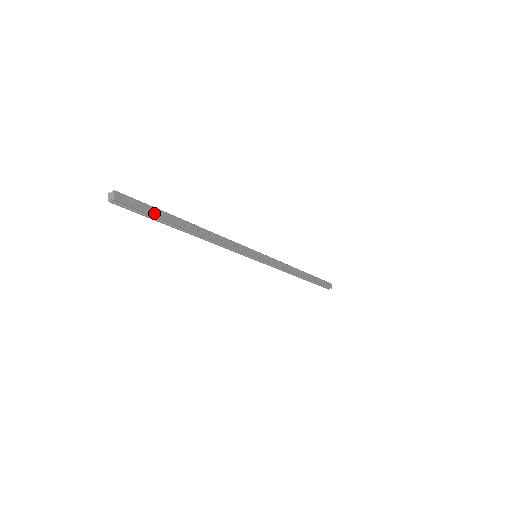
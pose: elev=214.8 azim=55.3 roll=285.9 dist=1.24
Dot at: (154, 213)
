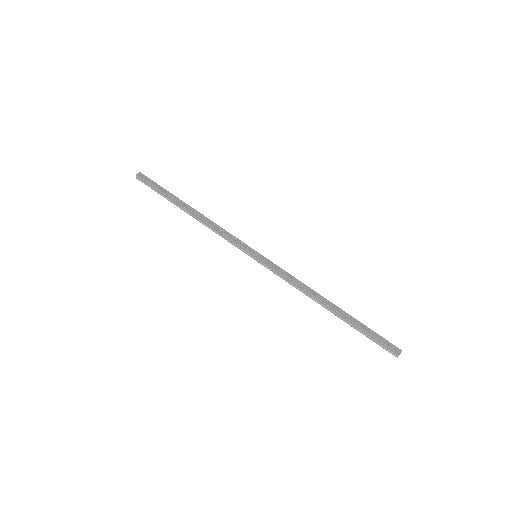
Dot at: (160, 189)
